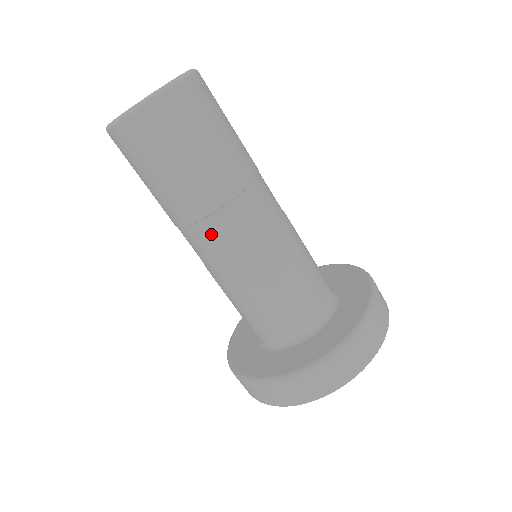
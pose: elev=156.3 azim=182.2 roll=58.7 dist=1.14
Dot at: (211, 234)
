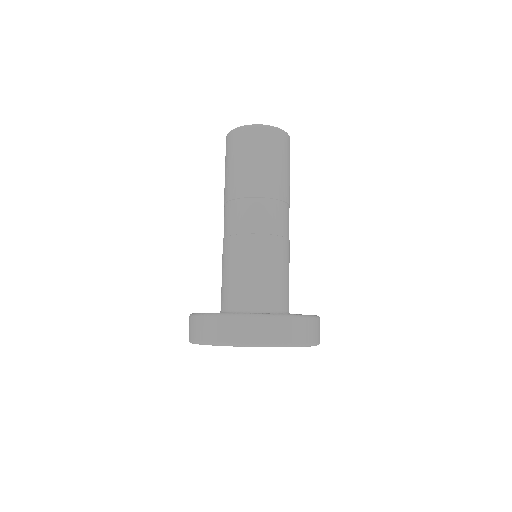
Dot at: (267, 209)
